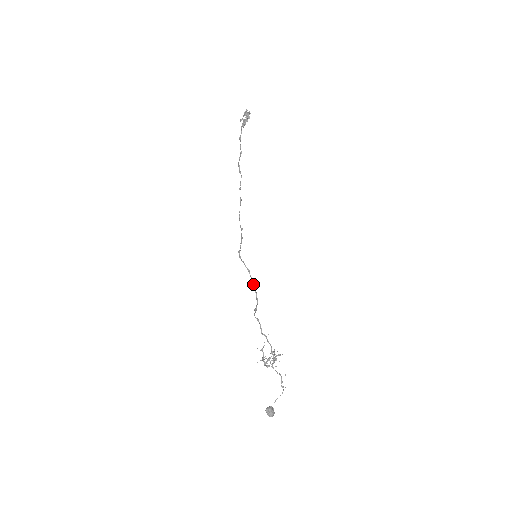
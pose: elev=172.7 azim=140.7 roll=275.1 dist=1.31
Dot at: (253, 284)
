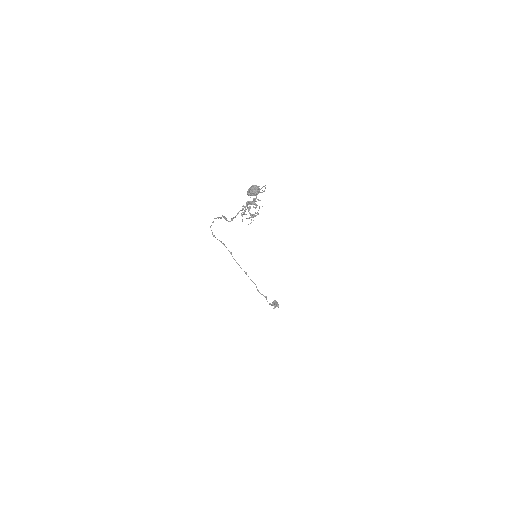
Dot at: occluded
